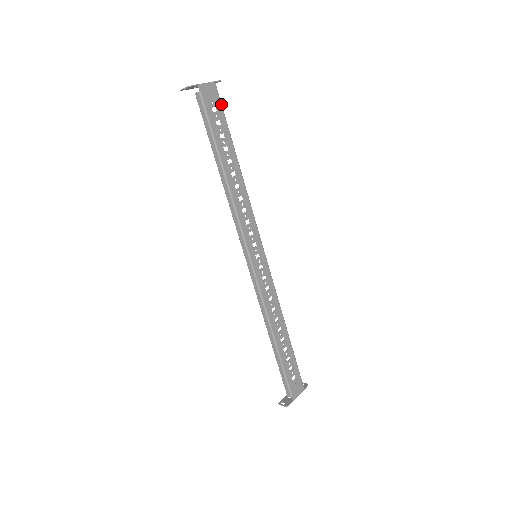
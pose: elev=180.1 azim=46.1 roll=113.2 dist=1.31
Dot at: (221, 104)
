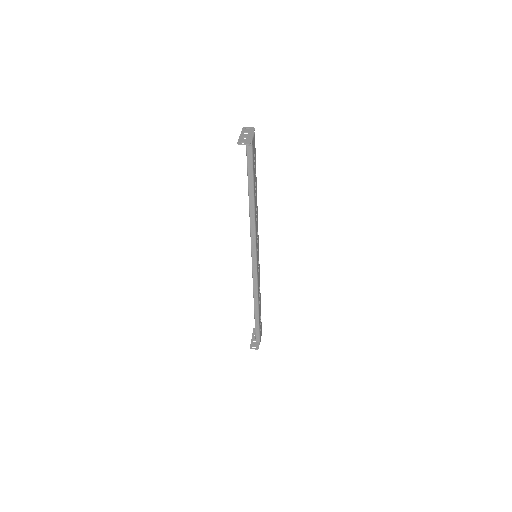
Dot at: (255, 149)
